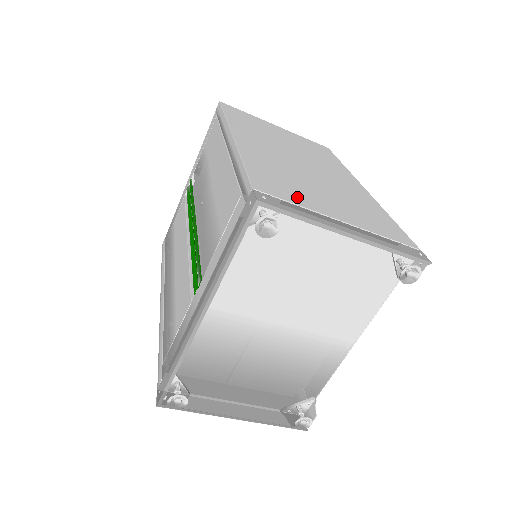
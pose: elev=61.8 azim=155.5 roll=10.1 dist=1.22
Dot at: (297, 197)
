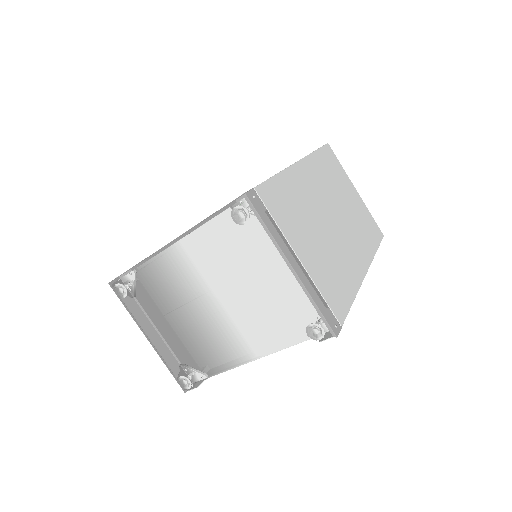
Dot at: (284, 220)
